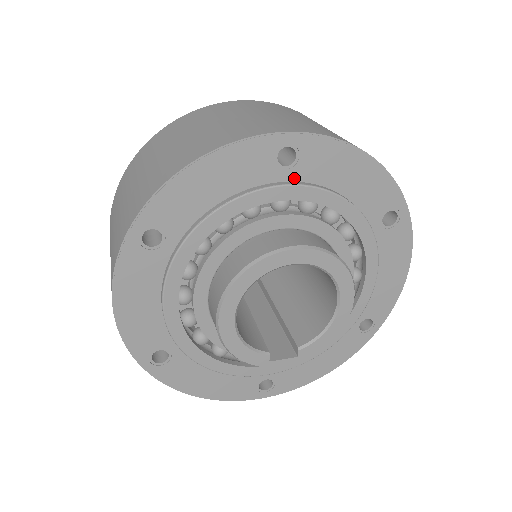
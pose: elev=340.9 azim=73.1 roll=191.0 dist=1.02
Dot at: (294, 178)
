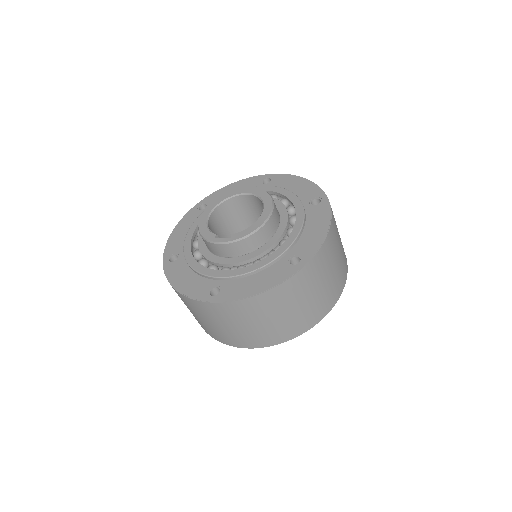
Dot at: occluded
